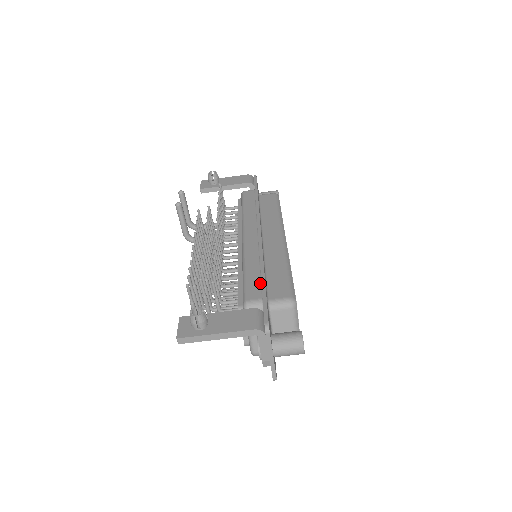
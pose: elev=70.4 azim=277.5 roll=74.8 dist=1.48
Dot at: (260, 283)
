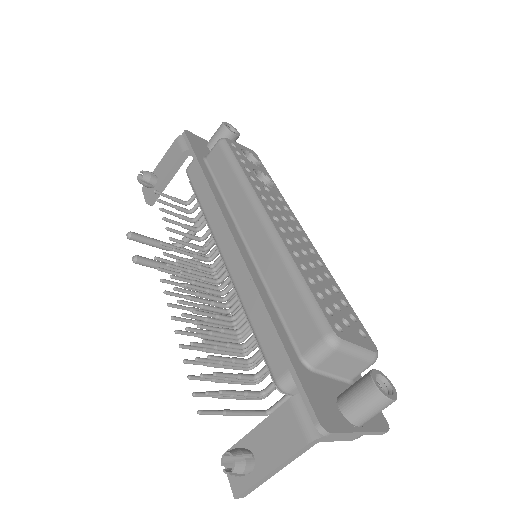
Dot at: (276, 337)
